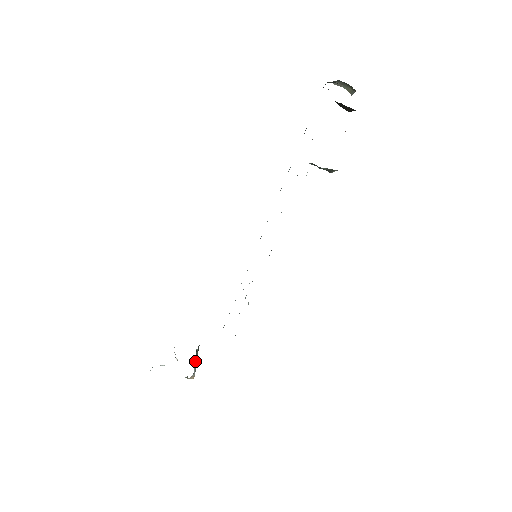
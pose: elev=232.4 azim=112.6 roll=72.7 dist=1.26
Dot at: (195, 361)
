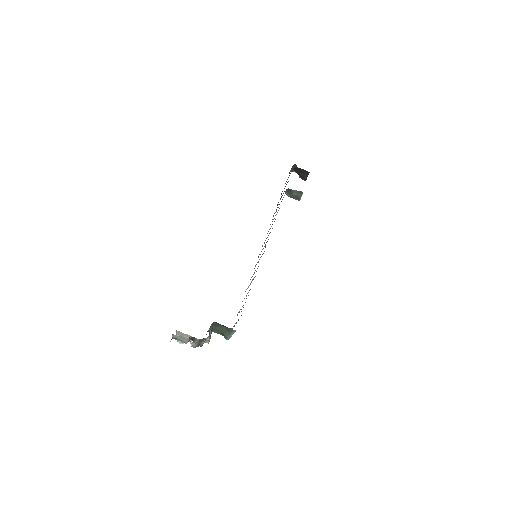
Dot at: (210, 333)
